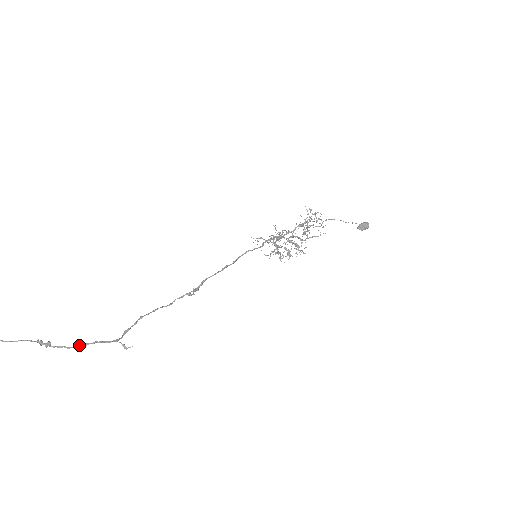
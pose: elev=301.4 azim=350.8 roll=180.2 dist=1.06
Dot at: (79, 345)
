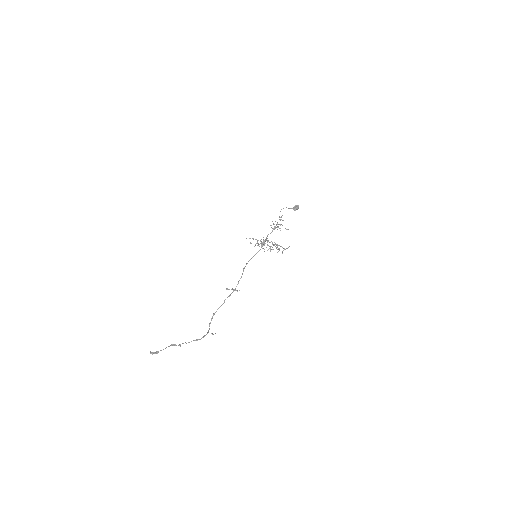
Dot at: occluded
